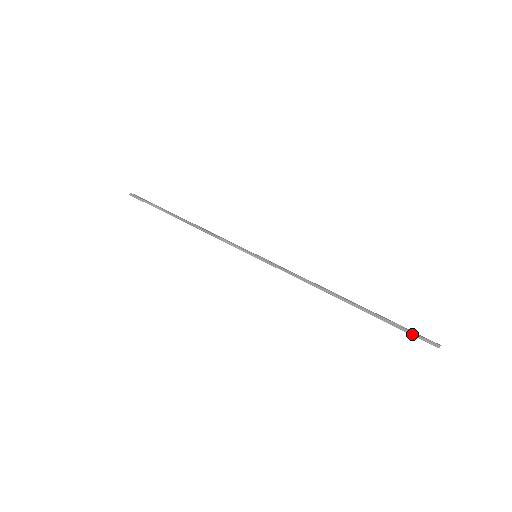
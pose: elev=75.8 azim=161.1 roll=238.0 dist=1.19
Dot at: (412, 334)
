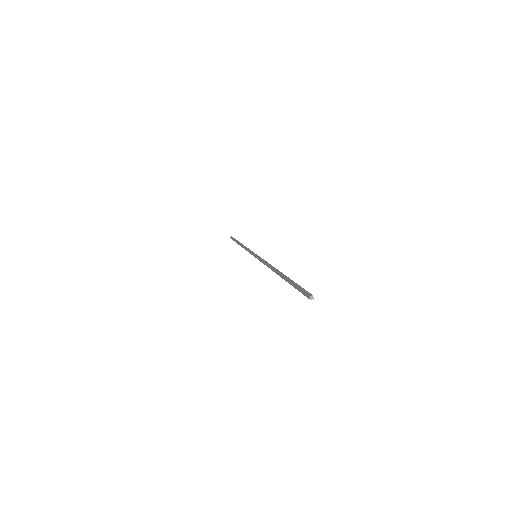
Dot at: (300, 288)
